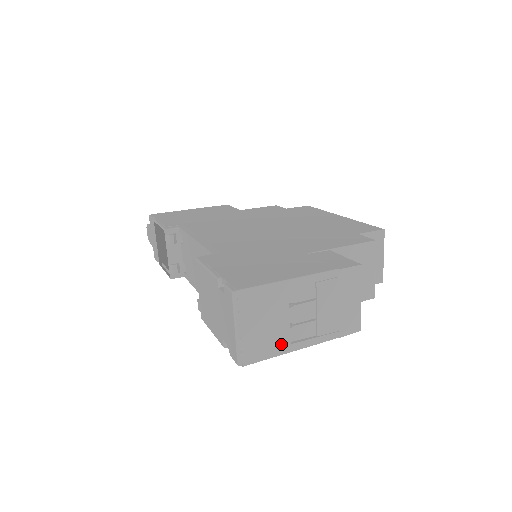
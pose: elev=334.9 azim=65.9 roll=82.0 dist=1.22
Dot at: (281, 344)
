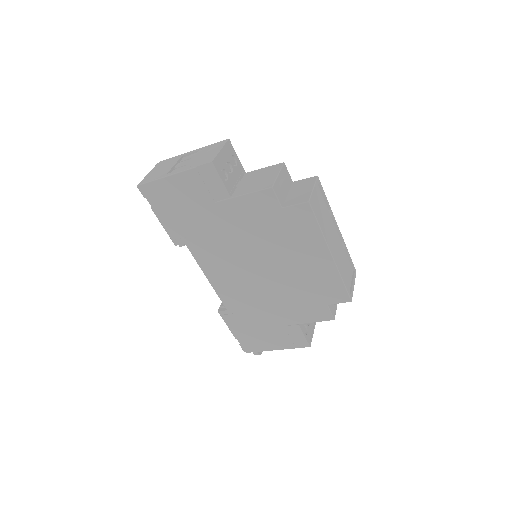
Dot at: (162, 175)
